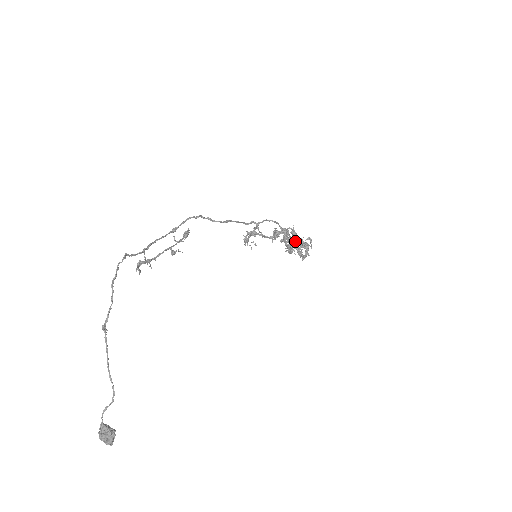
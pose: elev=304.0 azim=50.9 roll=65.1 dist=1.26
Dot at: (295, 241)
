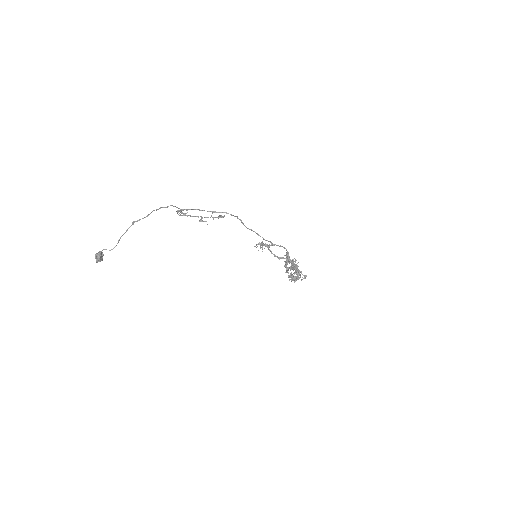
Dot at: occluded
